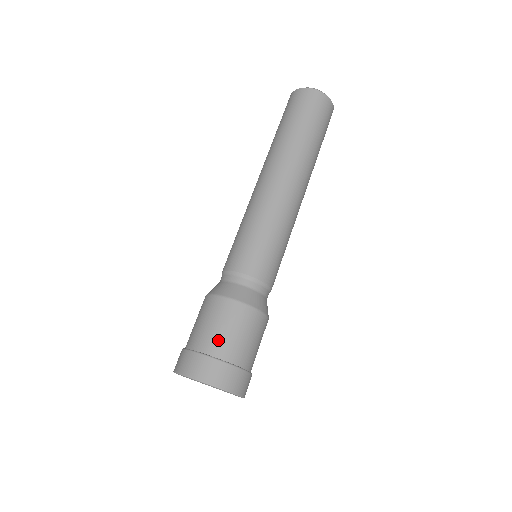
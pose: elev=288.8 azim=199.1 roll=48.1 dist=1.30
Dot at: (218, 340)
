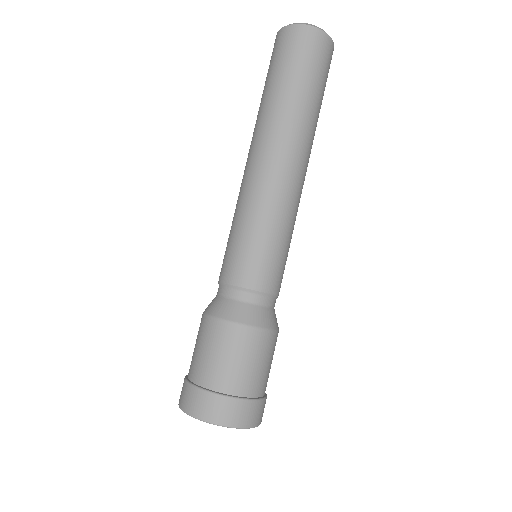
Dot at: (231, 375)
